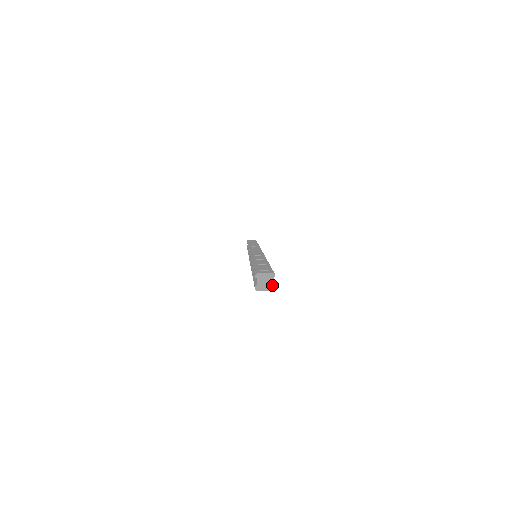
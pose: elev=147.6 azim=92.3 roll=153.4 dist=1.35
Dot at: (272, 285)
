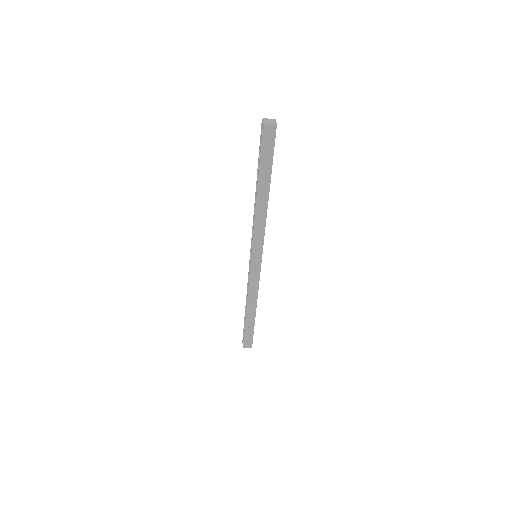
Dot at: (274, 122)
